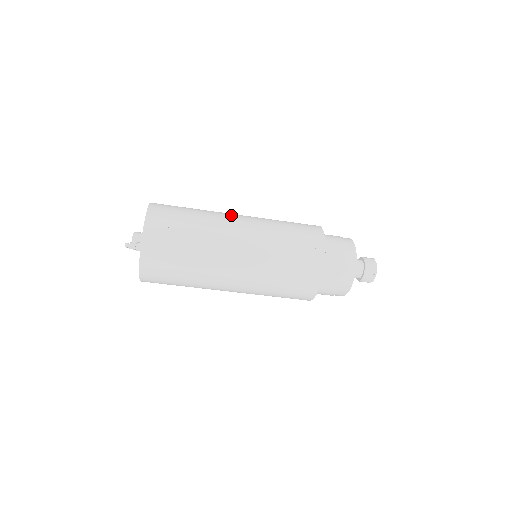
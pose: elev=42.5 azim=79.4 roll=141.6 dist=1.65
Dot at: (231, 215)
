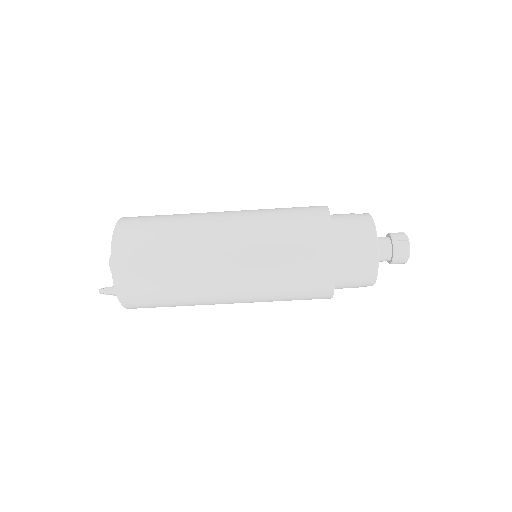
Dot at: (213, 227)
